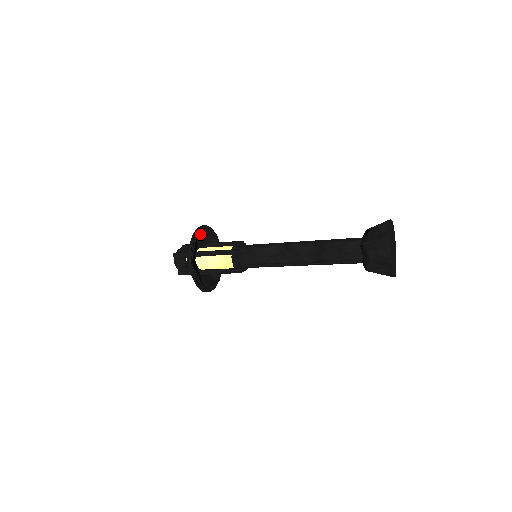
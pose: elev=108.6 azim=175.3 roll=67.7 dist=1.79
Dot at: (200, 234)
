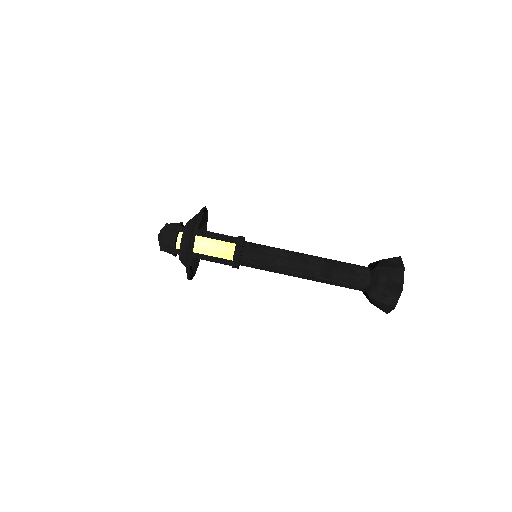
Dot at: (203, 214)
